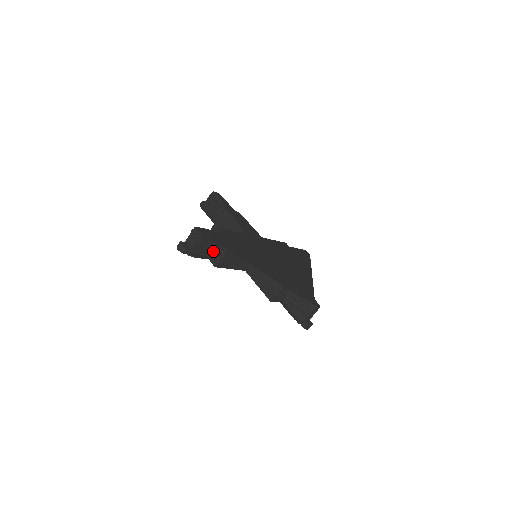
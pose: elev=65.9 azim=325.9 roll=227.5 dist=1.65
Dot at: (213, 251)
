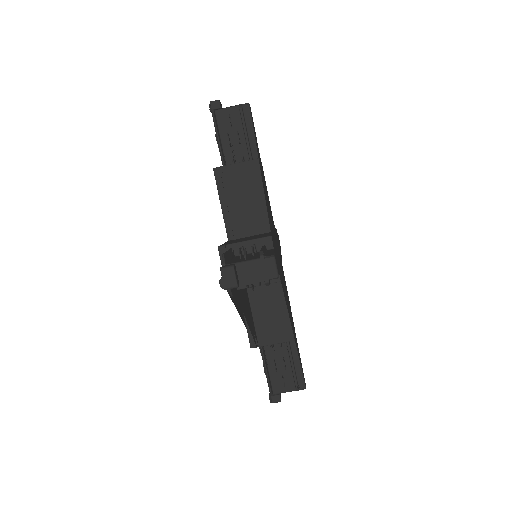
Dot at: (234, 150)
